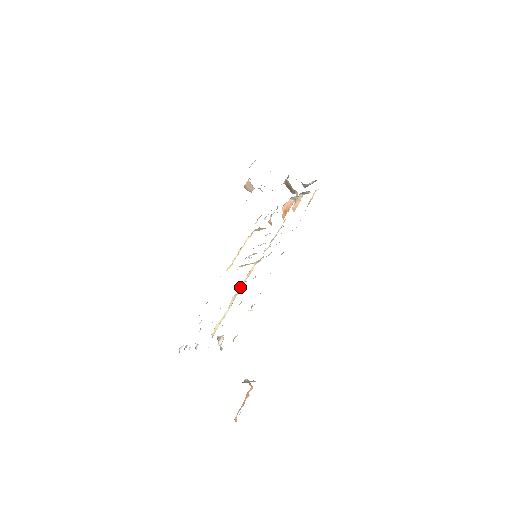
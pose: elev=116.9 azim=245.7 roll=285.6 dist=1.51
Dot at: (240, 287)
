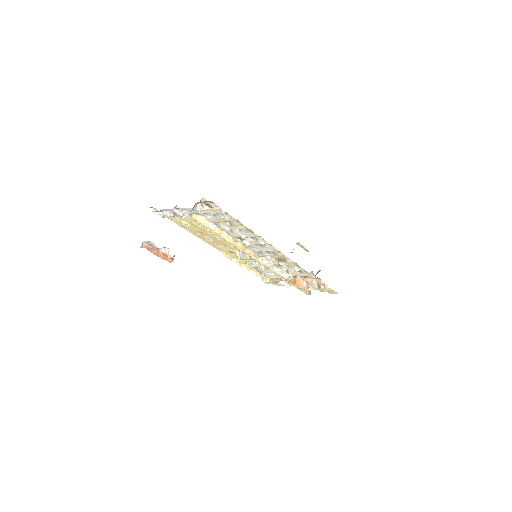
Dot at: (232, 239)
